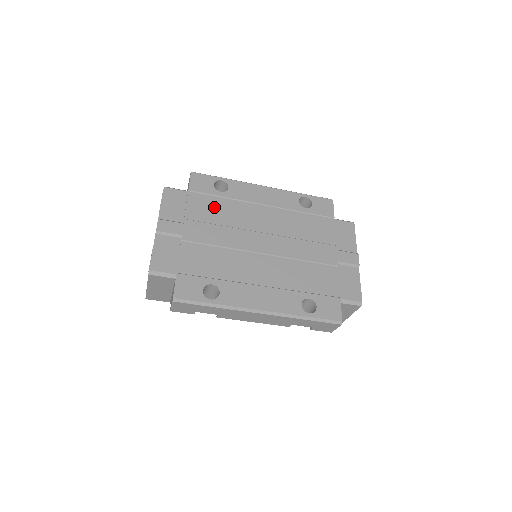
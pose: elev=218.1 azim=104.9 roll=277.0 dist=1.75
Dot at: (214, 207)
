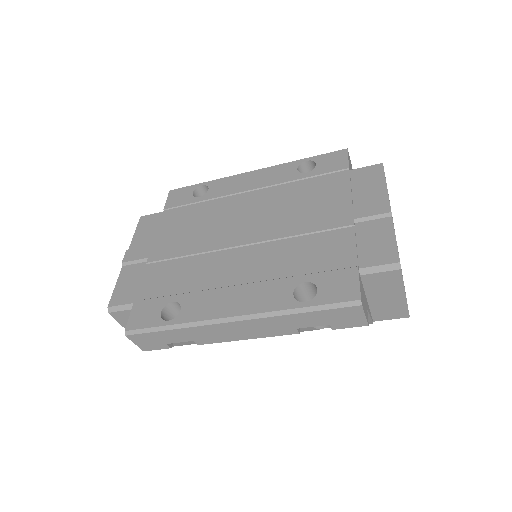
Dot at: (189, 216)
